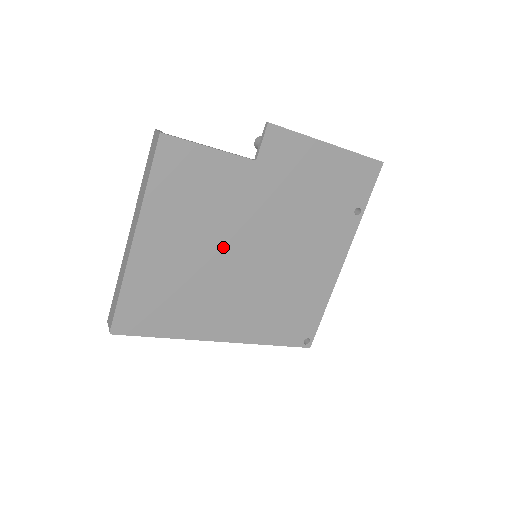
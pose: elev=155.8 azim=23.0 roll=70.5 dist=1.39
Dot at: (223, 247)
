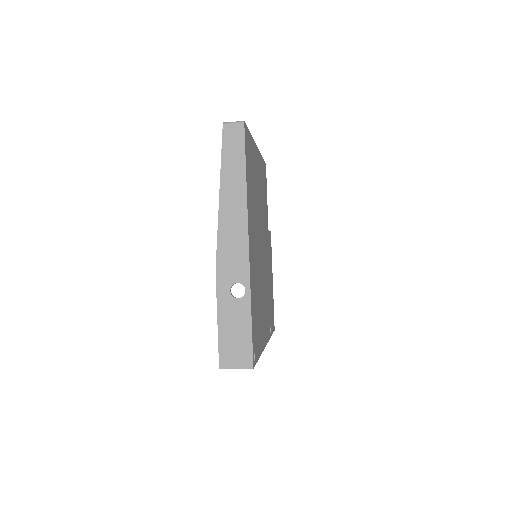
Dot at: (260, 221)
